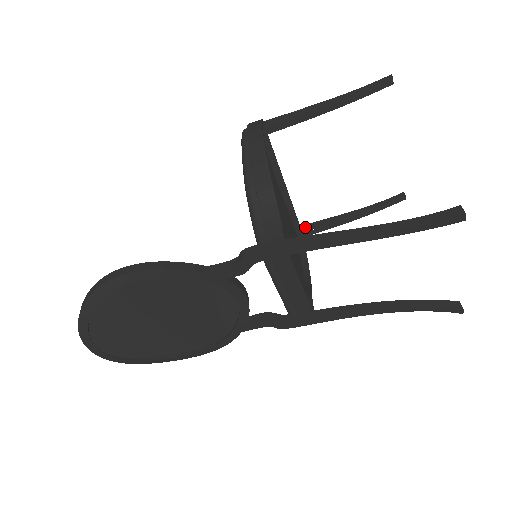
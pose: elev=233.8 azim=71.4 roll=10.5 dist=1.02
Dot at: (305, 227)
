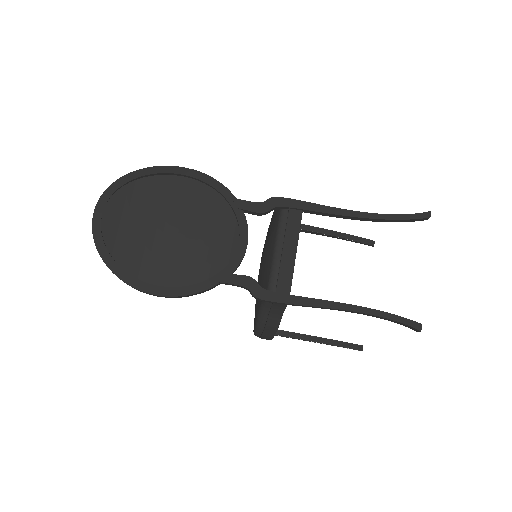
Dot at: occluded
